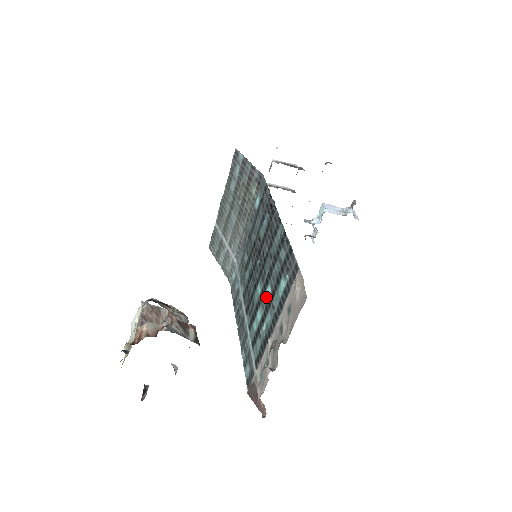
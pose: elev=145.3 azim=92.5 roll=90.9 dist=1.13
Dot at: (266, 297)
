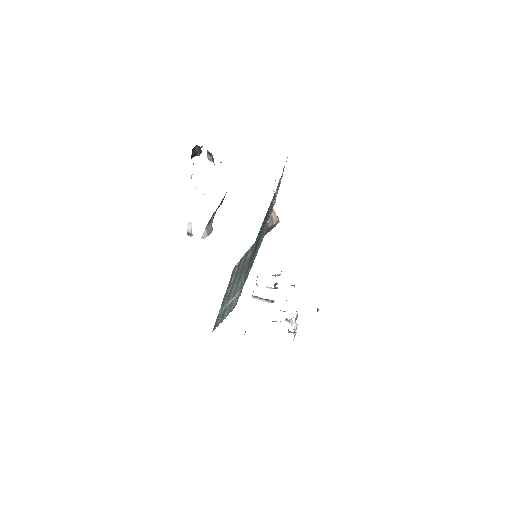
Dot at: occluded
